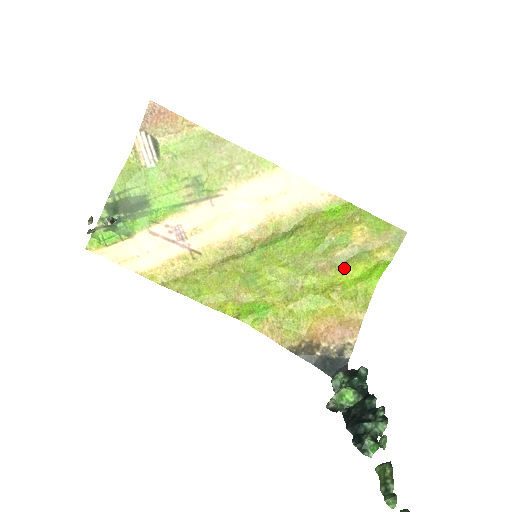
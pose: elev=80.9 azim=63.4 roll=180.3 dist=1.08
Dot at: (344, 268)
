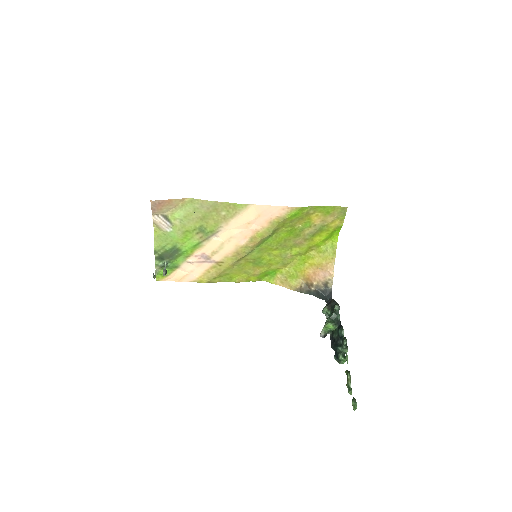
Dot at: (313, 238)
